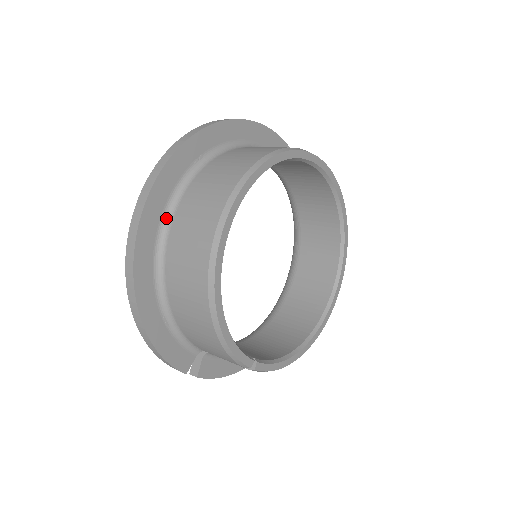
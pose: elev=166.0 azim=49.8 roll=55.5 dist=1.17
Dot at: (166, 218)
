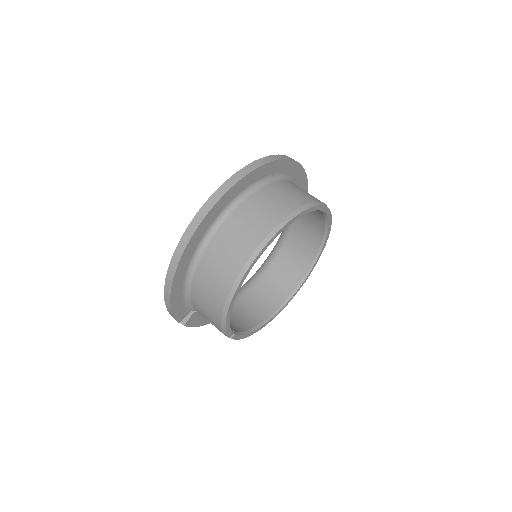
Dot at: (215, 224)
